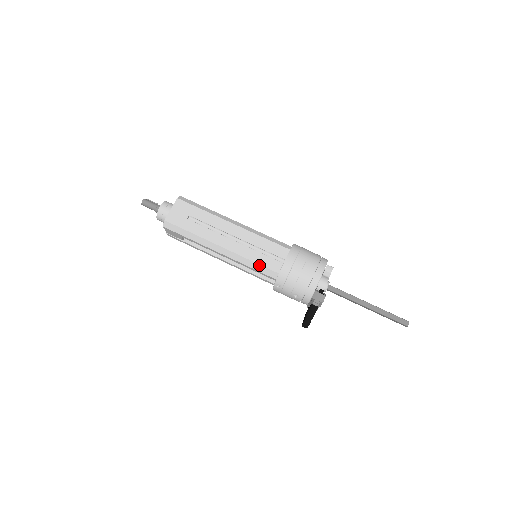
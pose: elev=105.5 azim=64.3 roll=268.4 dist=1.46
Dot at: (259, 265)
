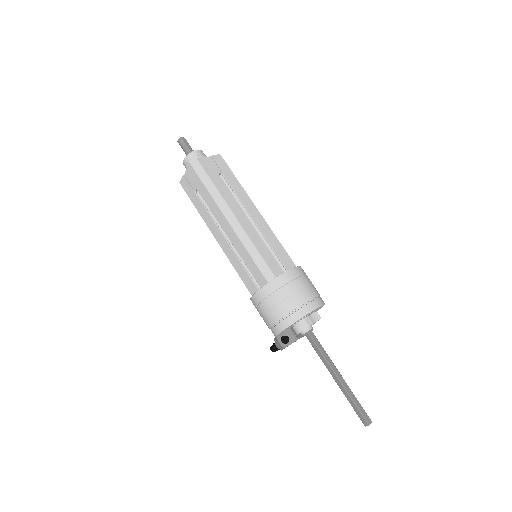
Dot at: (240, 277)
